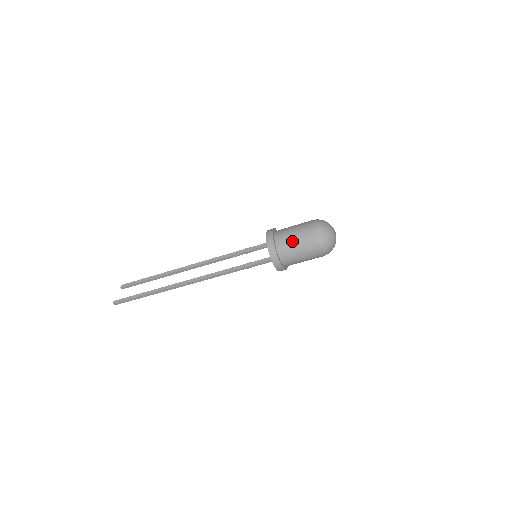
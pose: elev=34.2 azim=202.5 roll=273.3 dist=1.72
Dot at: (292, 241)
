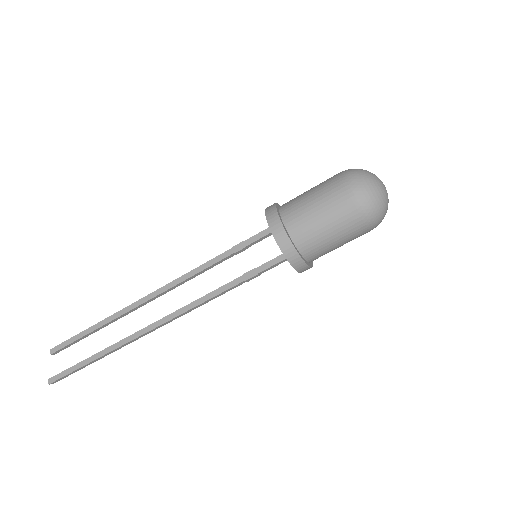
Dot at: (319, 224)
